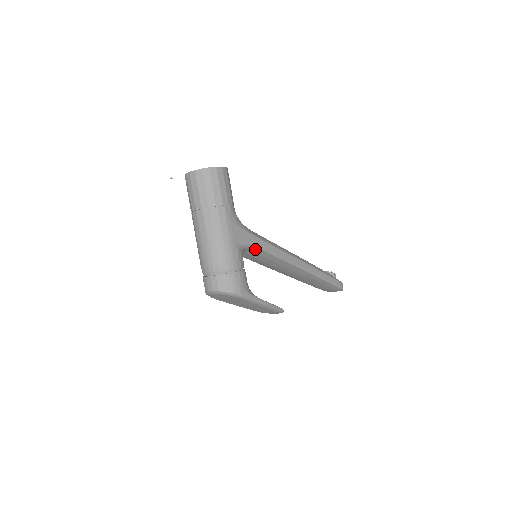
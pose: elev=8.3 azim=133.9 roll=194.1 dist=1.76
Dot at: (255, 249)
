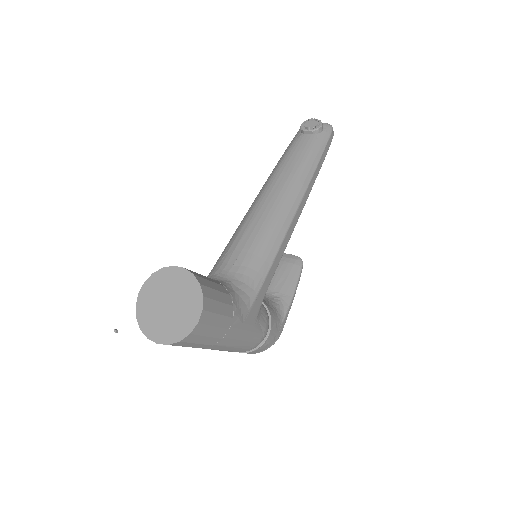
Dot at: occluded
